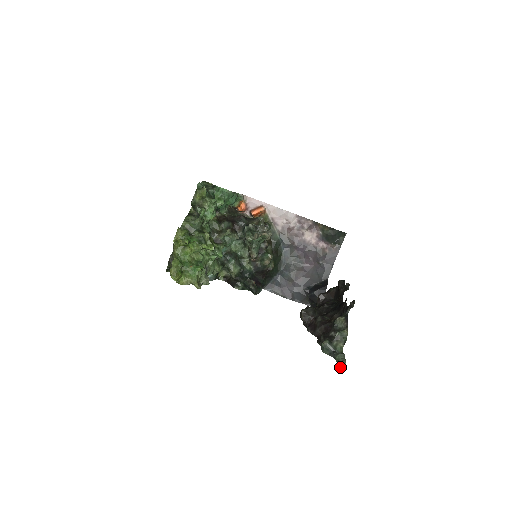
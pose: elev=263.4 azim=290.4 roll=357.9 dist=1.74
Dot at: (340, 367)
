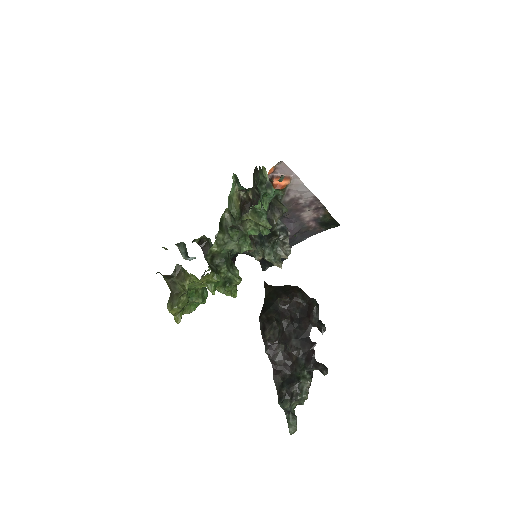
Dot at: (290, 433)
